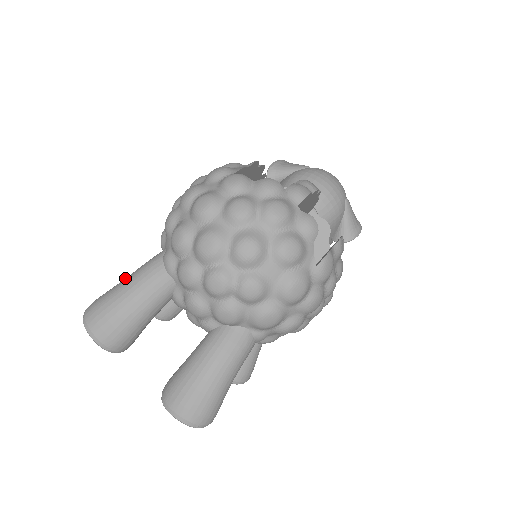
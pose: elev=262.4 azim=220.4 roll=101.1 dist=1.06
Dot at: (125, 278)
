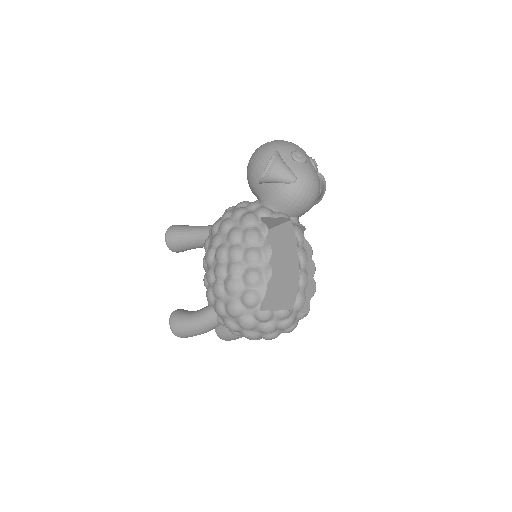
Dot at: (194, 322)
